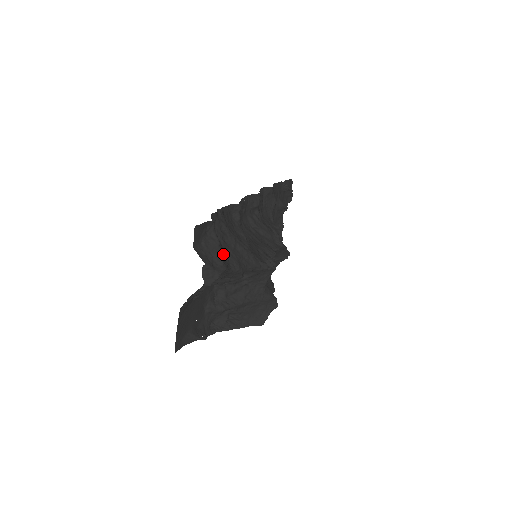
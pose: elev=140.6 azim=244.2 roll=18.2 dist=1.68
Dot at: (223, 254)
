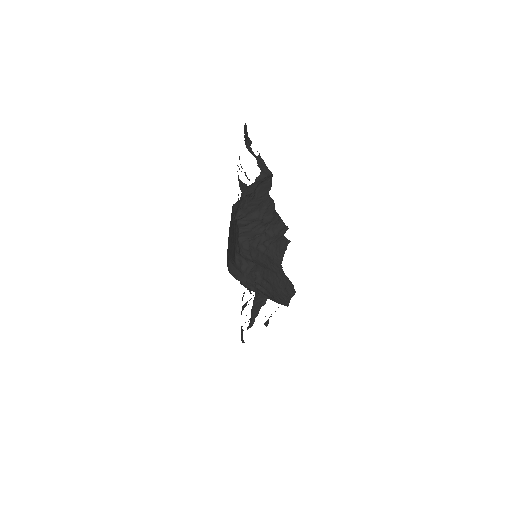
Dot at: occluded
